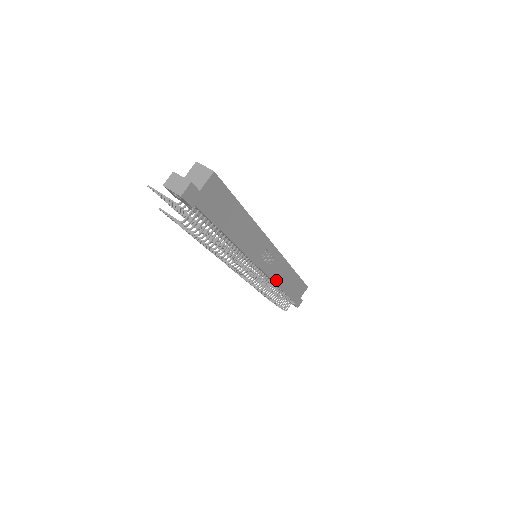
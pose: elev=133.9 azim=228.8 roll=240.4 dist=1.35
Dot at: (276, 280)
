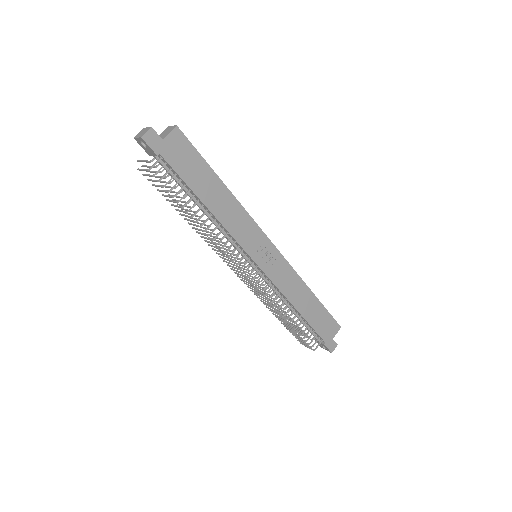
Dot at: (286, 293)
